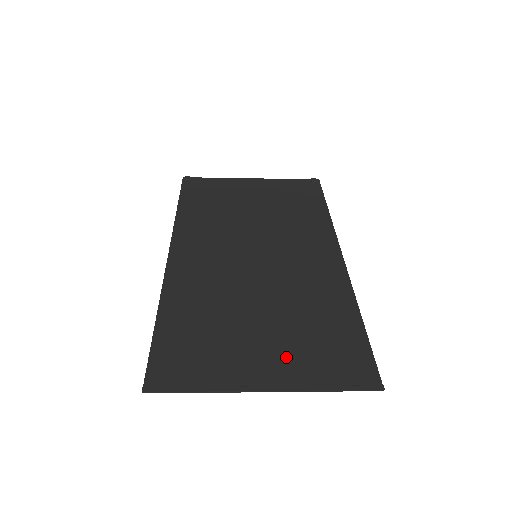
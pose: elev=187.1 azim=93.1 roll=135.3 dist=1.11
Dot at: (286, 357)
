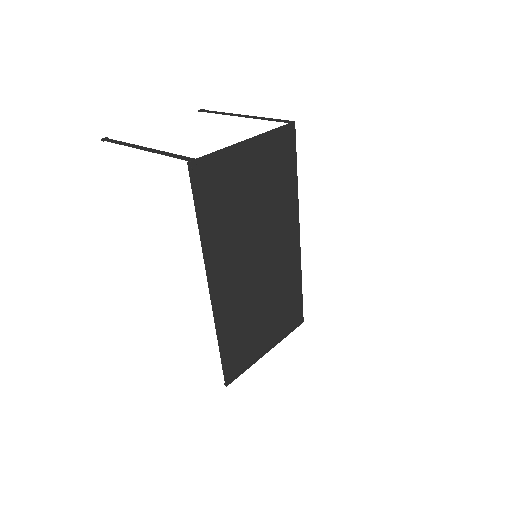
Dot at: (275, 329)
